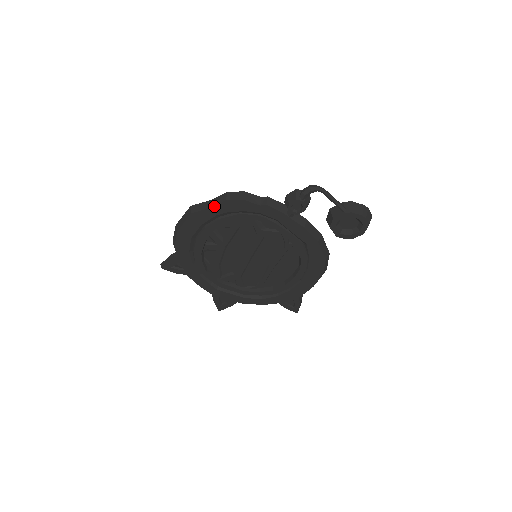
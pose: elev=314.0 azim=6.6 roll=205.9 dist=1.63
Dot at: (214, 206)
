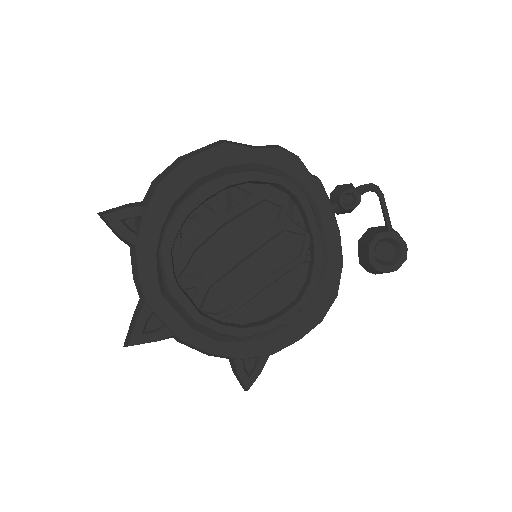
Dot at: (260, 148)
